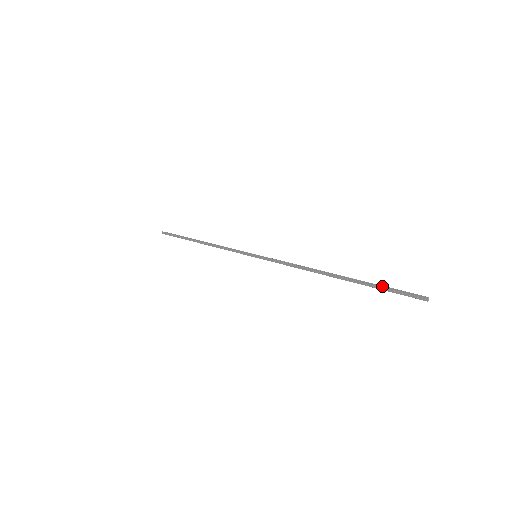
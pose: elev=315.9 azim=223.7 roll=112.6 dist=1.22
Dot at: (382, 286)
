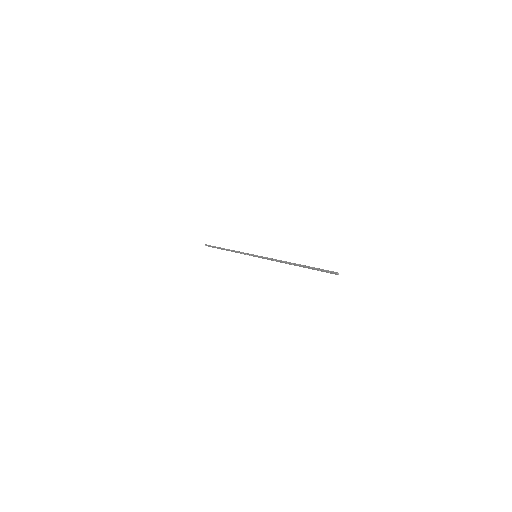
Dot at: (317, 268)
